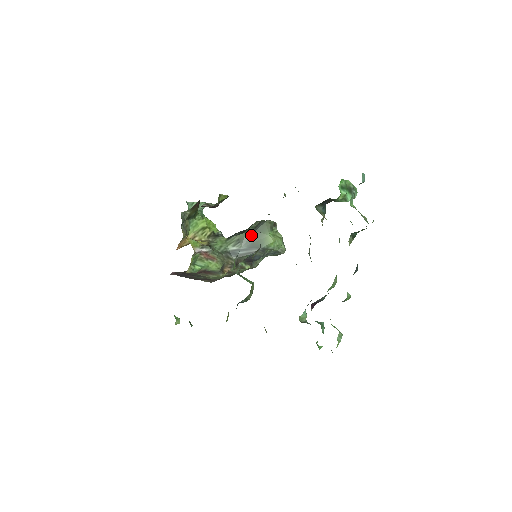
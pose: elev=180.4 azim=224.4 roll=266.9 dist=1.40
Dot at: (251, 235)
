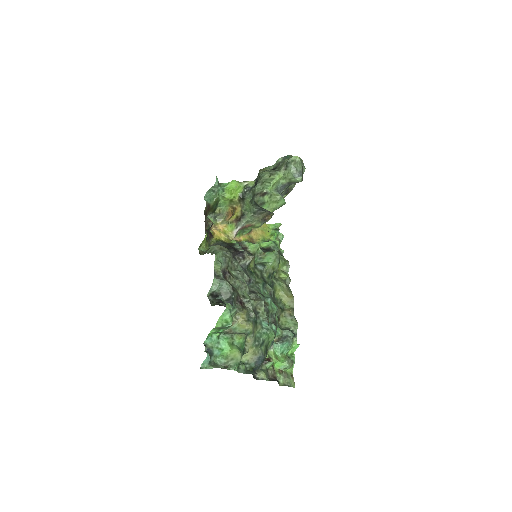
Dot at: (257, 205)
